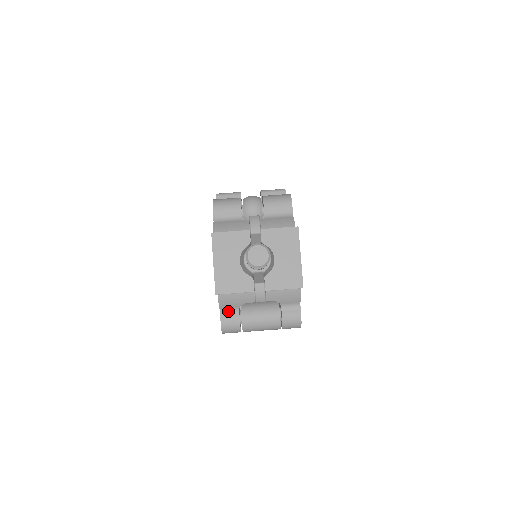
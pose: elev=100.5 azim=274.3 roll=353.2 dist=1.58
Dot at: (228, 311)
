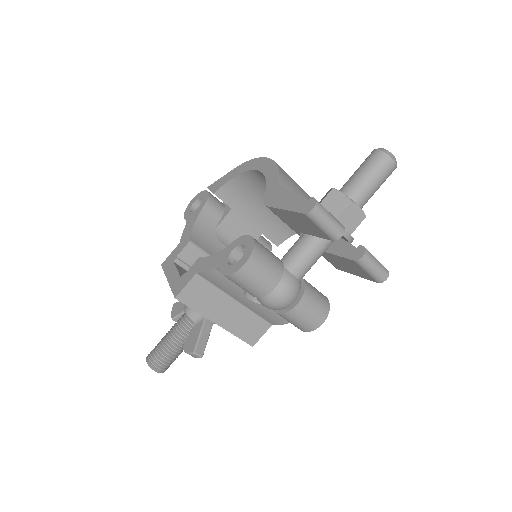
Dot at: occluded
